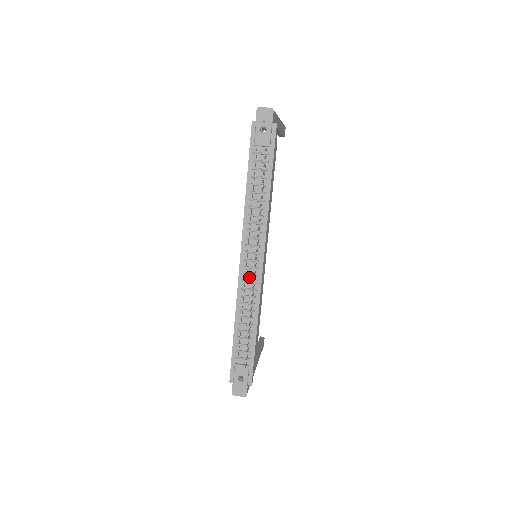
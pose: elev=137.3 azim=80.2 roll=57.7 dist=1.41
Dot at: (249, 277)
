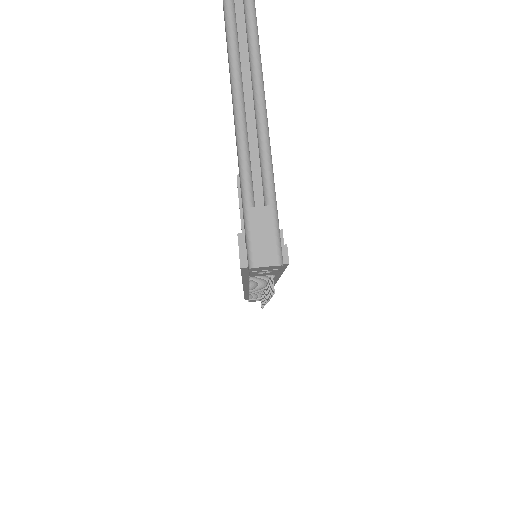
Dot at: occluded
